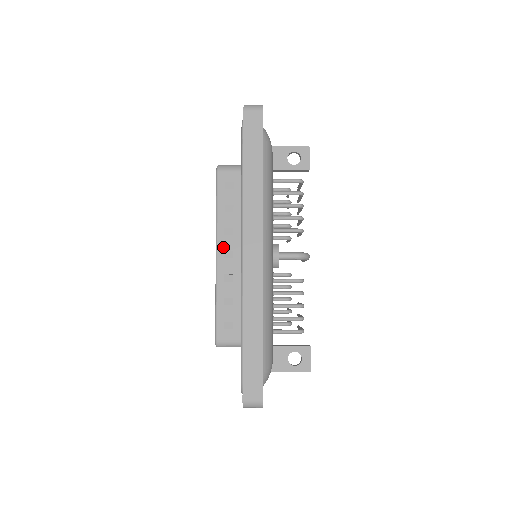
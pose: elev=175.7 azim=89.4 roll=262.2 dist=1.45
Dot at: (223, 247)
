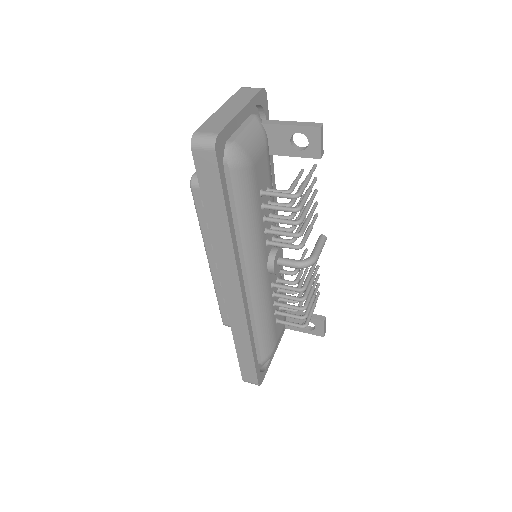
Dot at: (213, 260)
